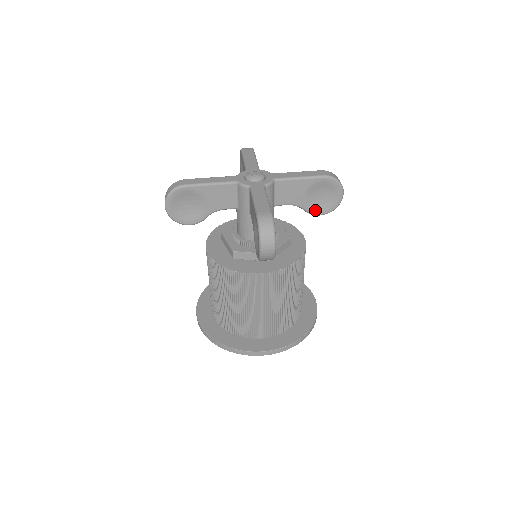
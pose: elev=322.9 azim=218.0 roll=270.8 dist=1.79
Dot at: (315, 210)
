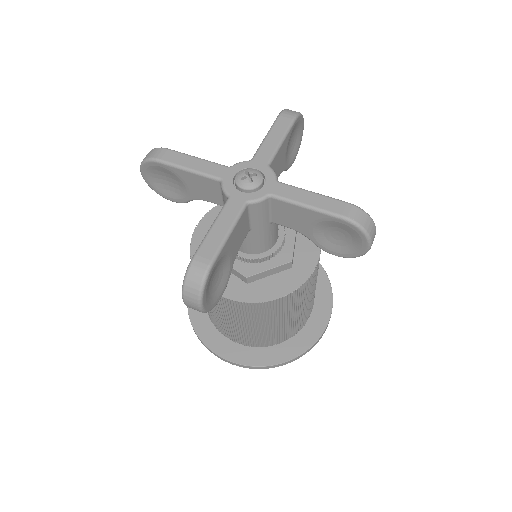
Dot at: (327, 247)
